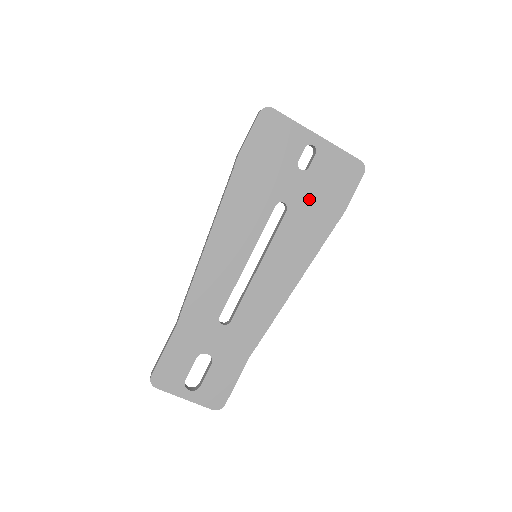
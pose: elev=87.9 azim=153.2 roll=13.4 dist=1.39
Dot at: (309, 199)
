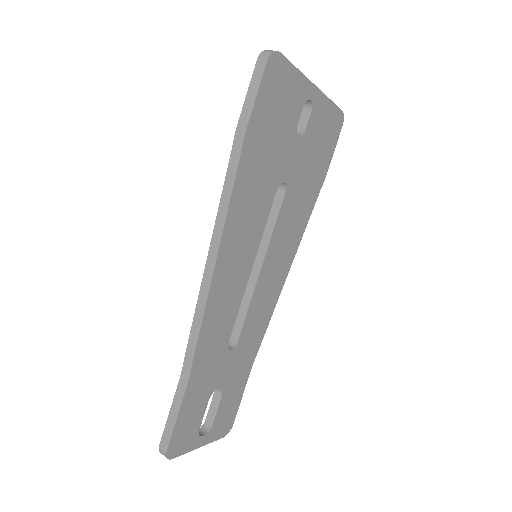
Dot at: (303, 170)
